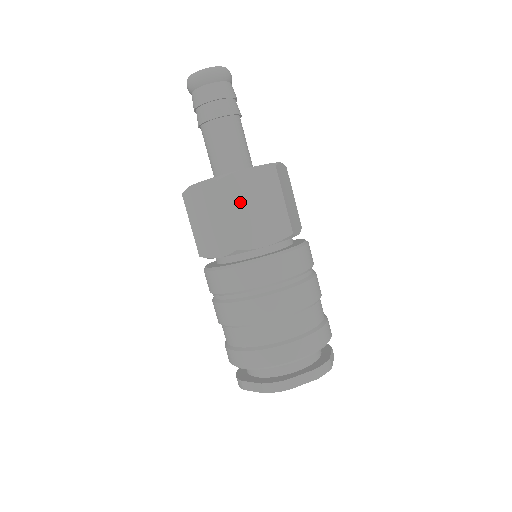
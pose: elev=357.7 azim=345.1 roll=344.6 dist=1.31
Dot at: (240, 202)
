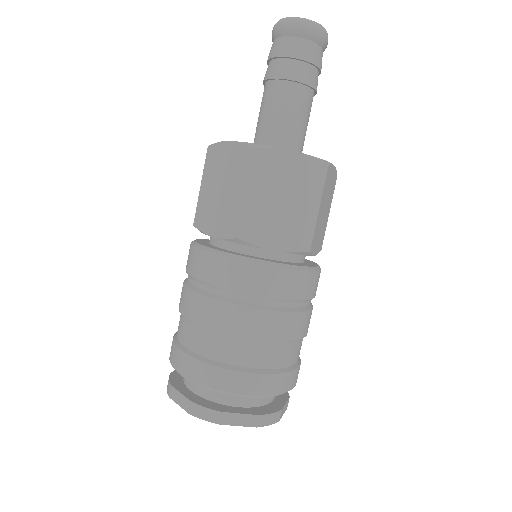
Dot at: (325, 199)
